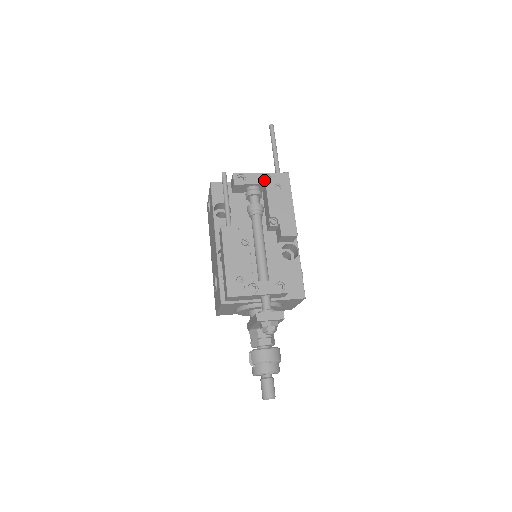
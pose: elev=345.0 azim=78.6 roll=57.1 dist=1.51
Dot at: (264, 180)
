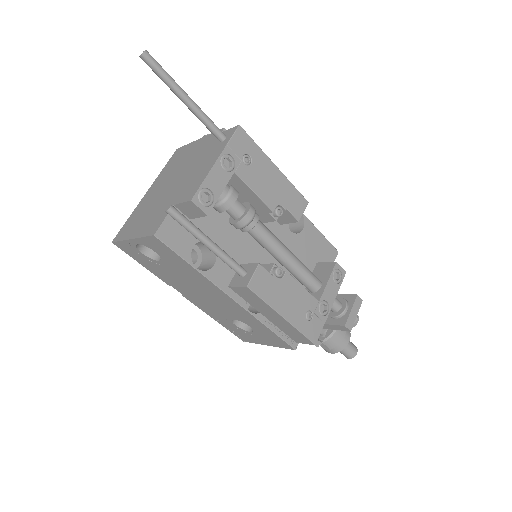
Dot at: (228, 168)
